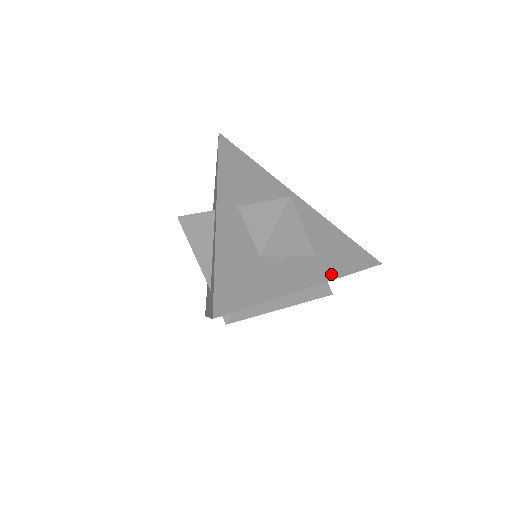
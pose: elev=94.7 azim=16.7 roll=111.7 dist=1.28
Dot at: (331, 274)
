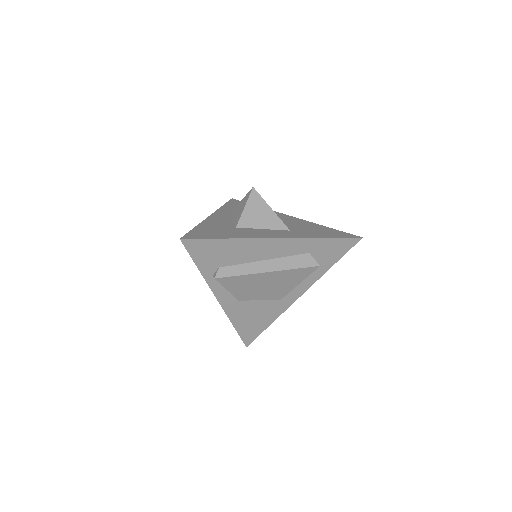
Dot at: (301, 236)
